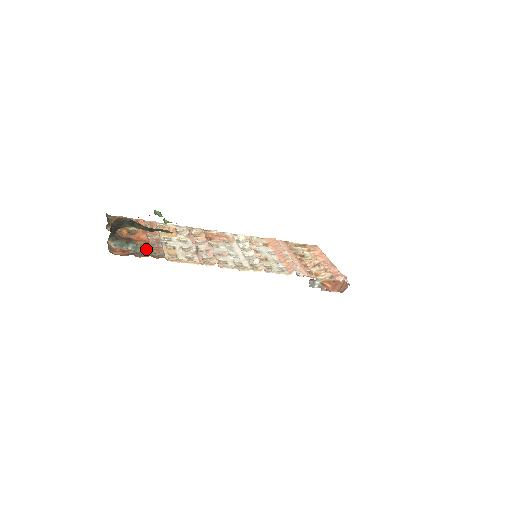
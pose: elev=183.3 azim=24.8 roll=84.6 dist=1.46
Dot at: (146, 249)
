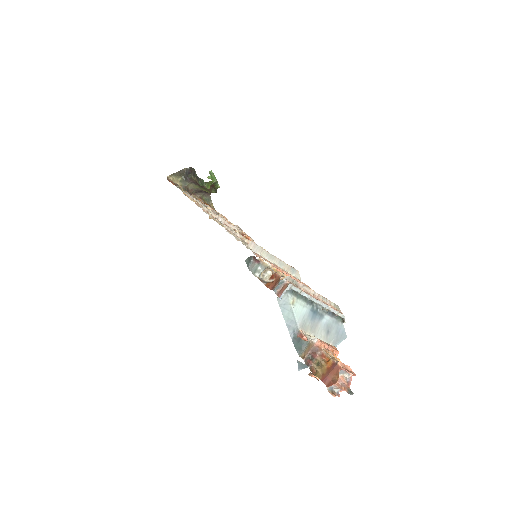
Dot at: (187, 192)
